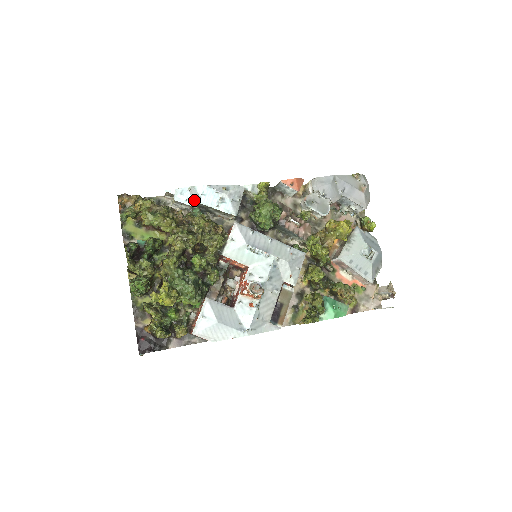
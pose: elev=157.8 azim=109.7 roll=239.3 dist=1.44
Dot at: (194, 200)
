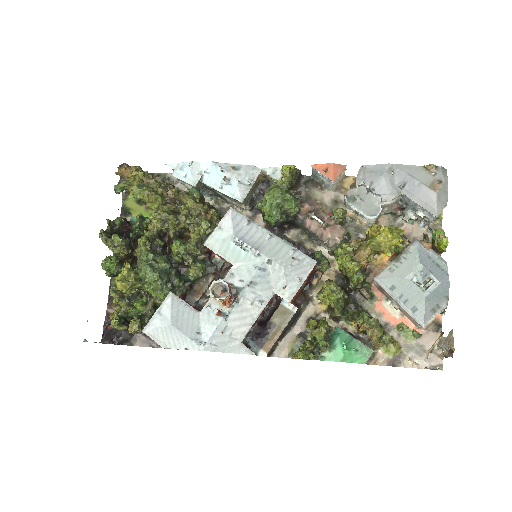
Dot at: (194, 177)
